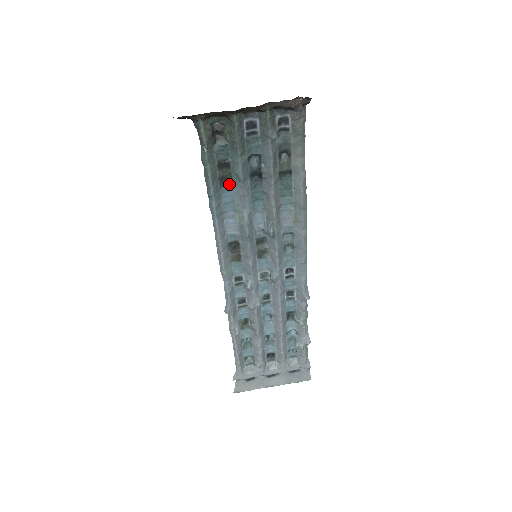
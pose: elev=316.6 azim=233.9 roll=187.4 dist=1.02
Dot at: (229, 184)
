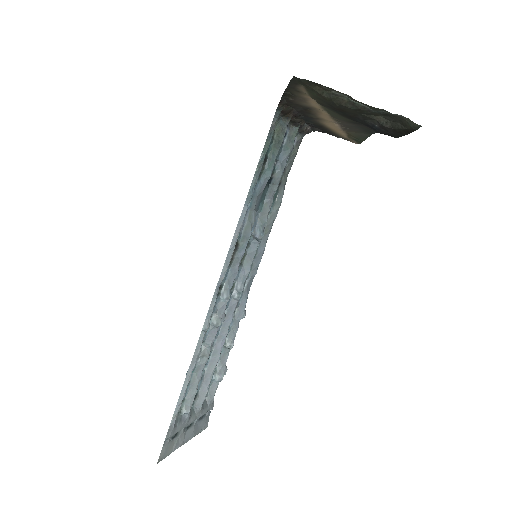
Dot at: occluded
